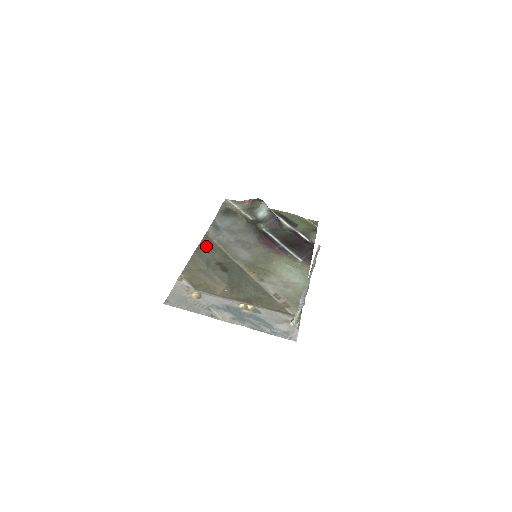
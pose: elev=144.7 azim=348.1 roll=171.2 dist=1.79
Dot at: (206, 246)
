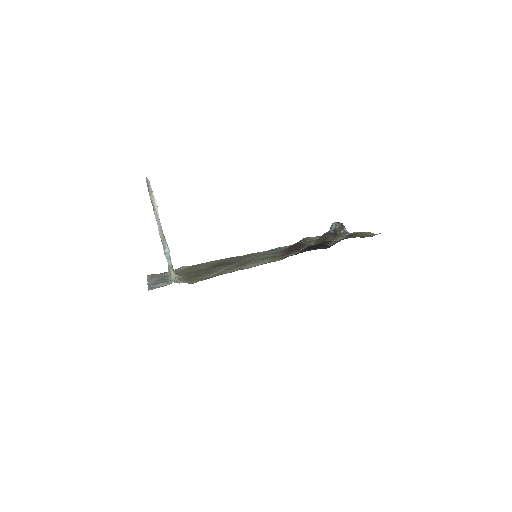
Dot at: (242, 256)
